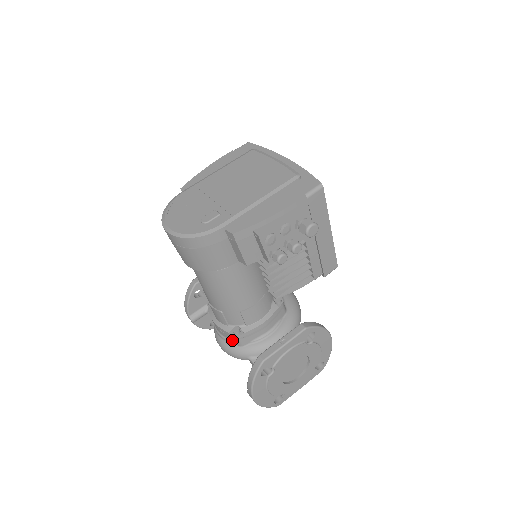
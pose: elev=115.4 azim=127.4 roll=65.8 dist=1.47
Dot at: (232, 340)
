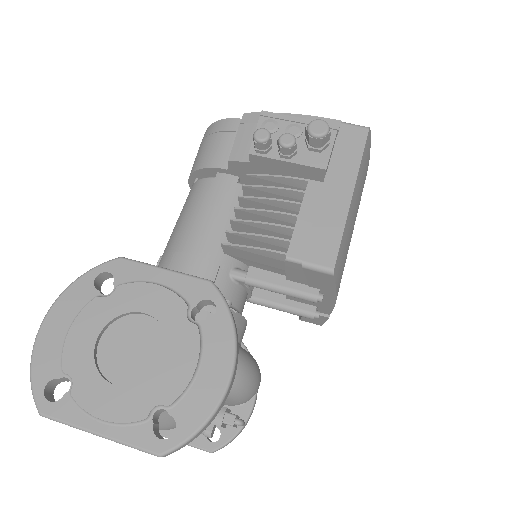
Dot at: occluded
